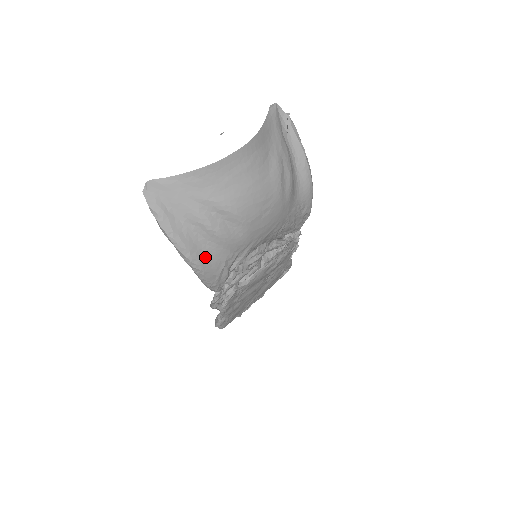
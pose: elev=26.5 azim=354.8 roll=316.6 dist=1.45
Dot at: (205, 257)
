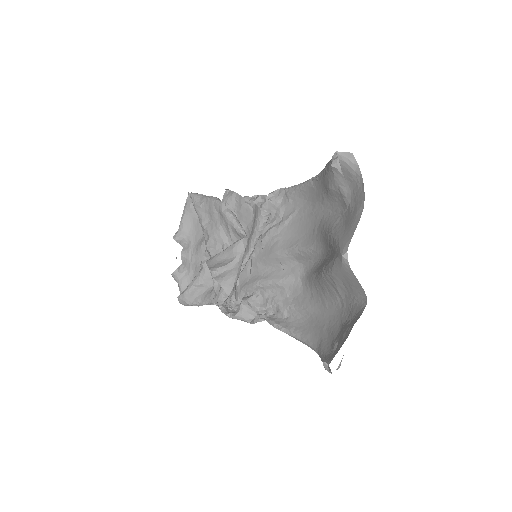
Dot at: occluded
